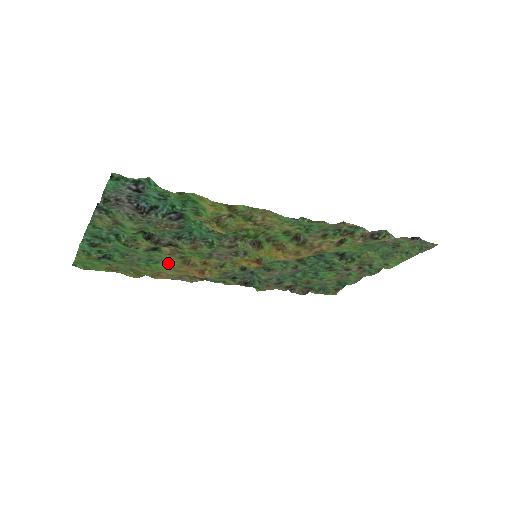
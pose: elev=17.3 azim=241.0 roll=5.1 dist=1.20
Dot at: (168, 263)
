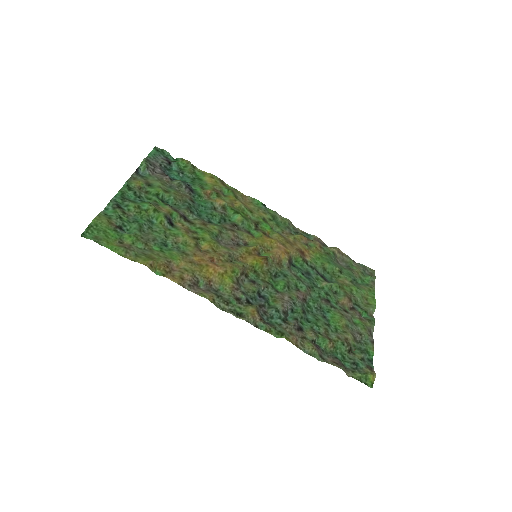
Dot at: (181, 251)
